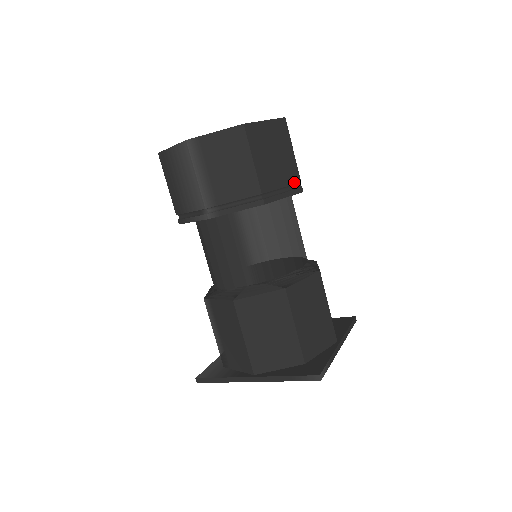
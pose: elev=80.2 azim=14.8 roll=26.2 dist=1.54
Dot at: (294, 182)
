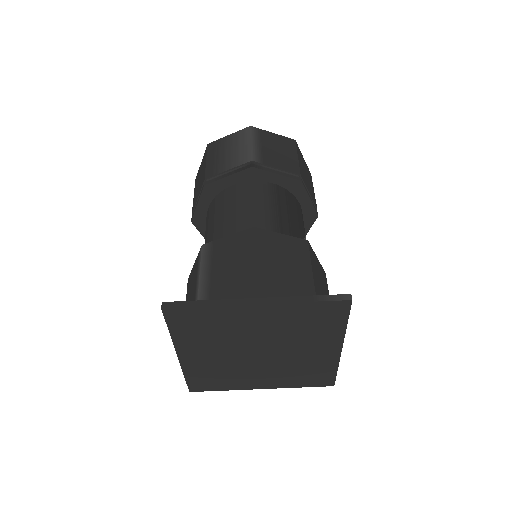
Dot at: (314, 203)
